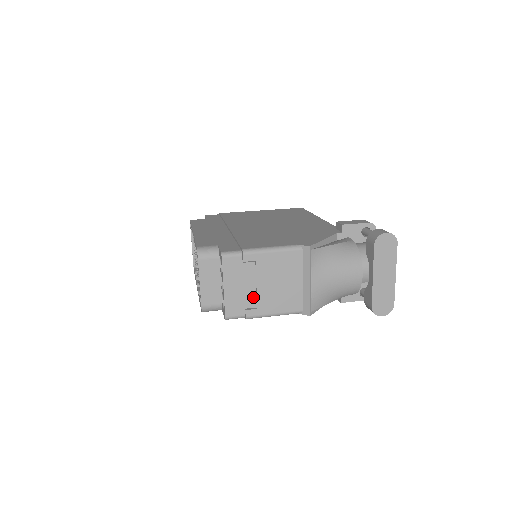
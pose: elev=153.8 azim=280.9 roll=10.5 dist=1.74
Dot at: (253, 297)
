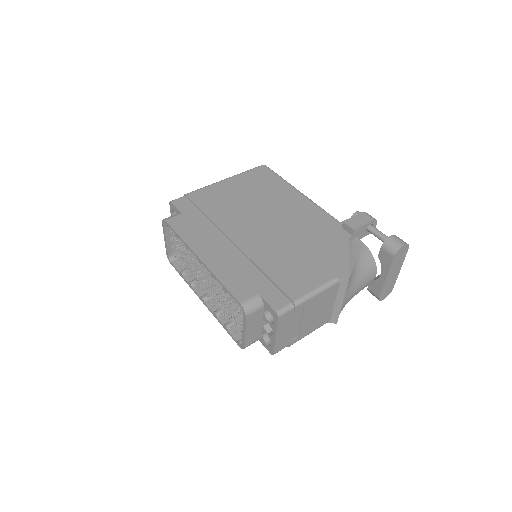
Dot at: (297, 331)
